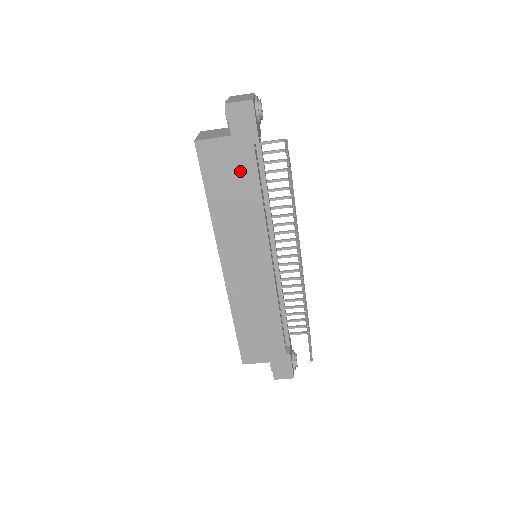
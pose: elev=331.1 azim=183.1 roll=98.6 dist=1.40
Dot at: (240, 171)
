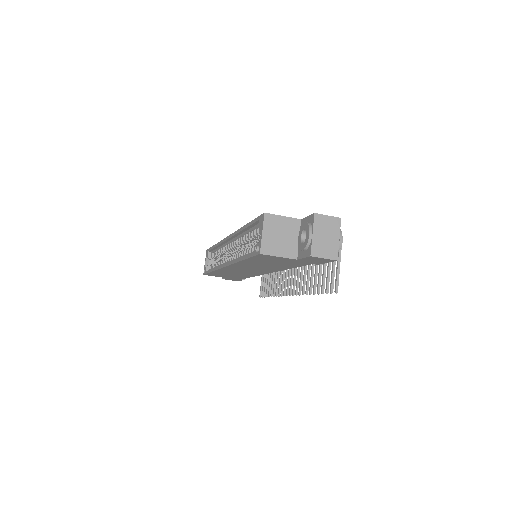
Dot at: (286, 263)
